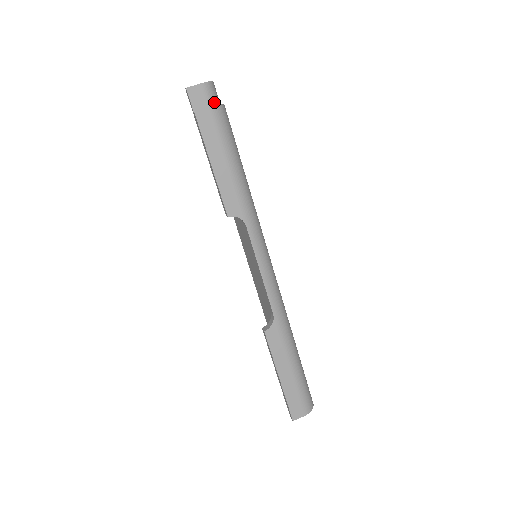
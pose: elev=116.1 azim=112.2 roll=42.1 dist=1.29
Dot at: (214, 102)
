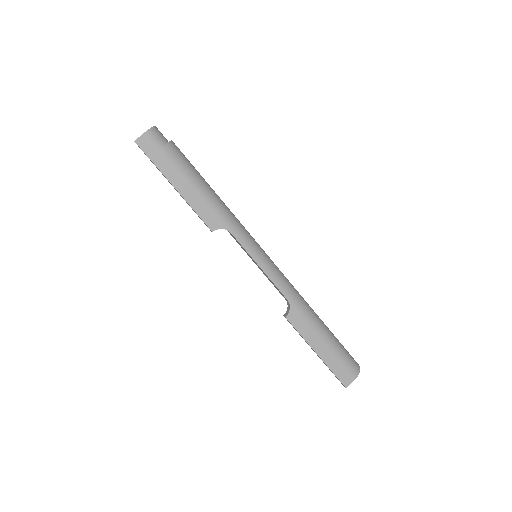
Dot at: (162, 142)
